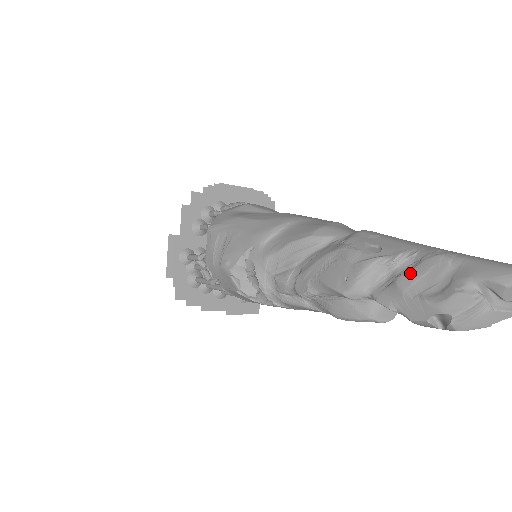
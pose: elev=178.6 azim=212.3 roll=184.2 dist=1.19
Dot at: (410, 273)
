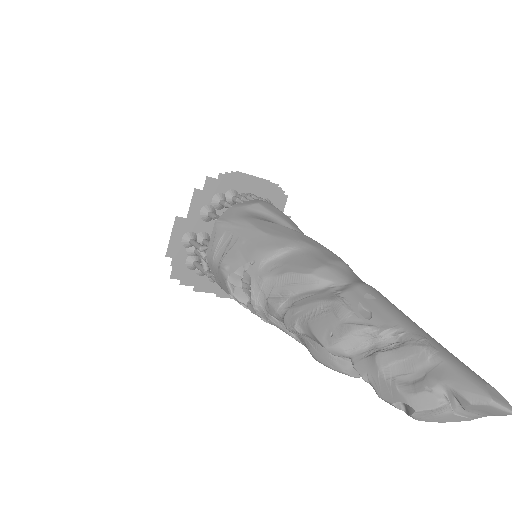
Dot at: (391, 353)
